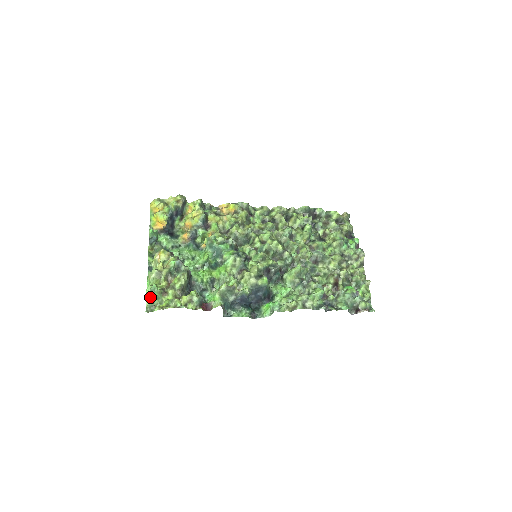
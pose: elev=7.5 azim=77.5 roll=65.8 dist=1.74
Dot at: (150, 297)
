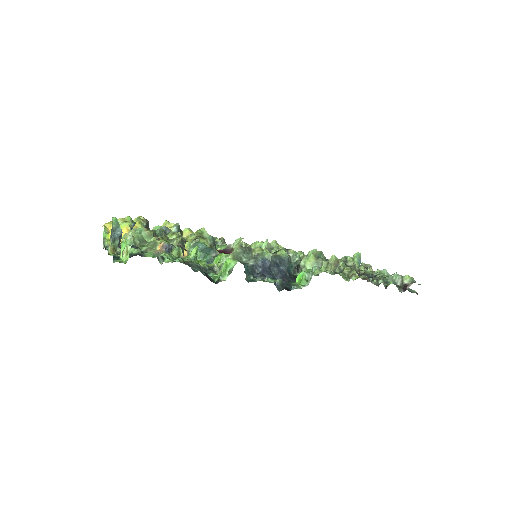
Dot at: occluded
